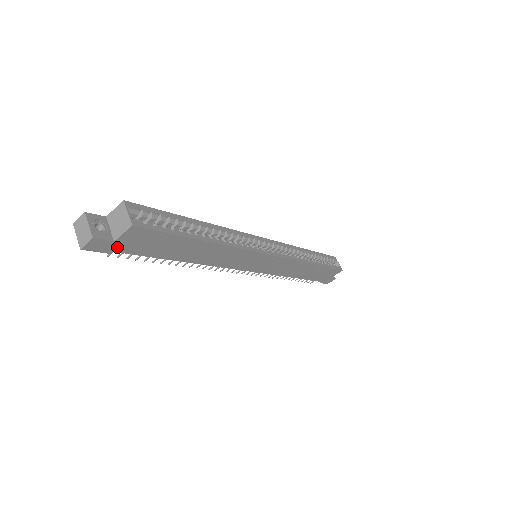
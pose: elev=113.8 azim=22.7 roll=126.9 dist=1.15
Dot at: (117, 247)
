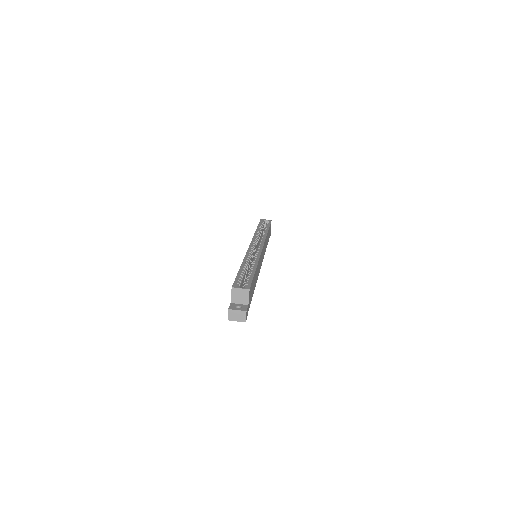
Dot at: (248, 307)
